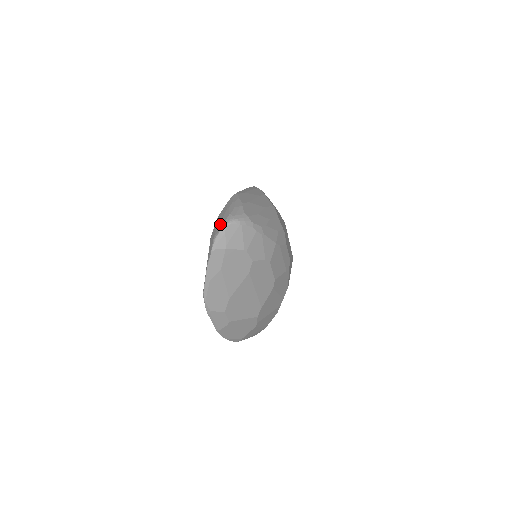
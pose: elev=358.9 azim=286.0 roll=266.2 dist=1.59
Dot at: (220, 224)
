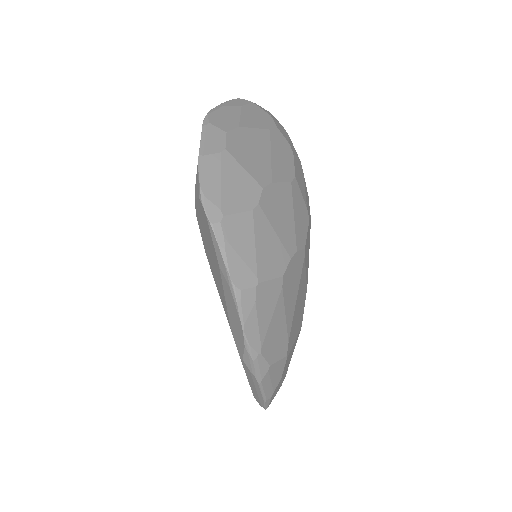
Dot at: occluded
